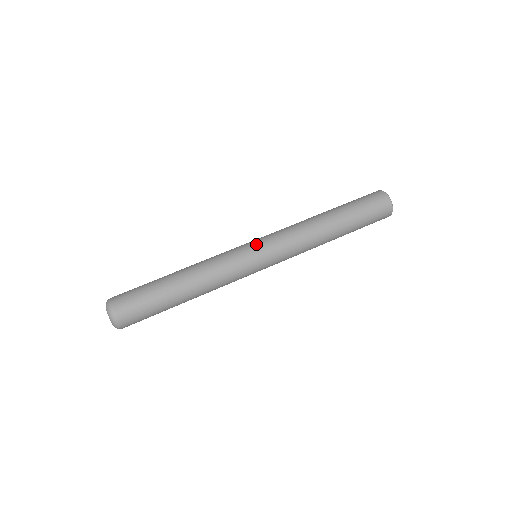
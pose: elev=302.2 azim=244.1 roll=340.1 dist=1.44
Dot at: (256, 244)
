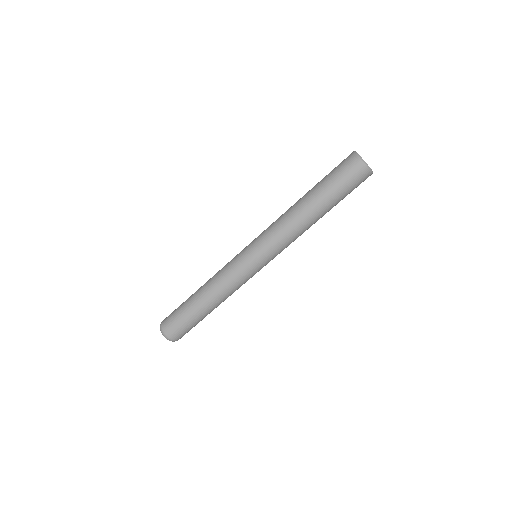
Dot at: (248, 248)
